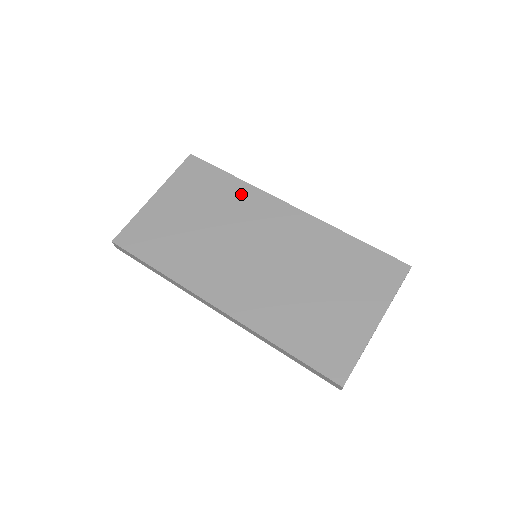
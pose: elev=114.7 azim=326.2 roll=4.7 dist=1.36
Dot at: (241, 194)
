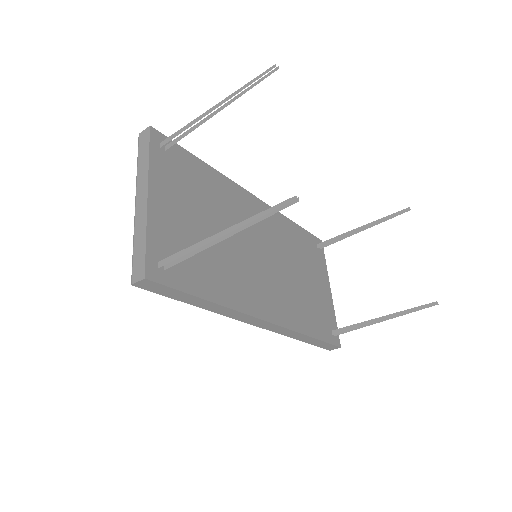
Dot at: (220, 186)
